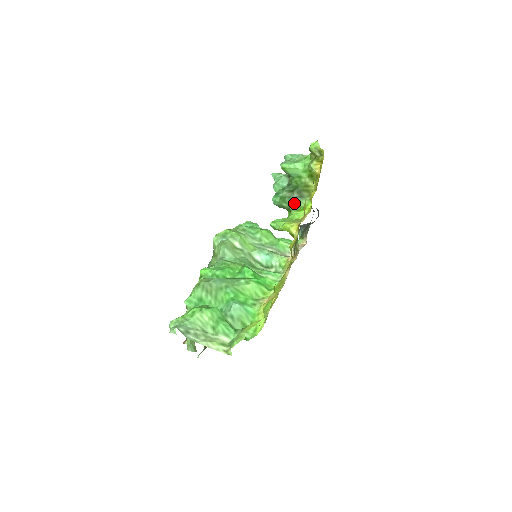
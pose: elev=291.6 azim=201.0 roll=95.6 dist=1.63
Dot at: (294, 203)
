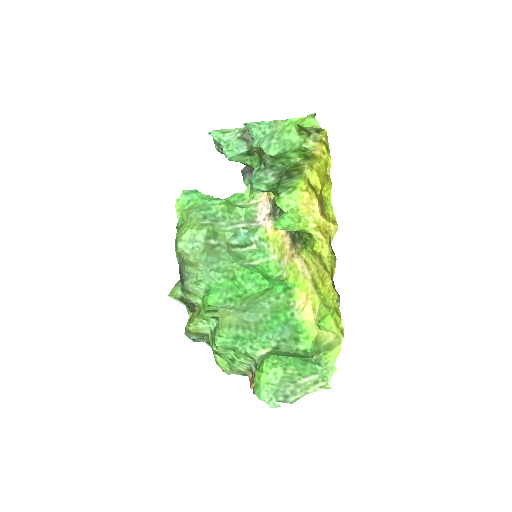
Dot at: (282, 186)
